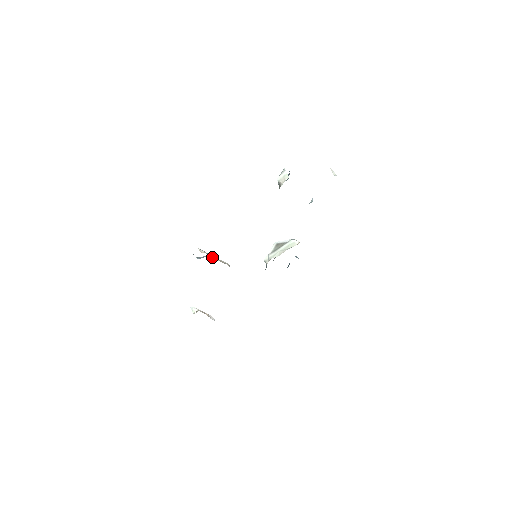
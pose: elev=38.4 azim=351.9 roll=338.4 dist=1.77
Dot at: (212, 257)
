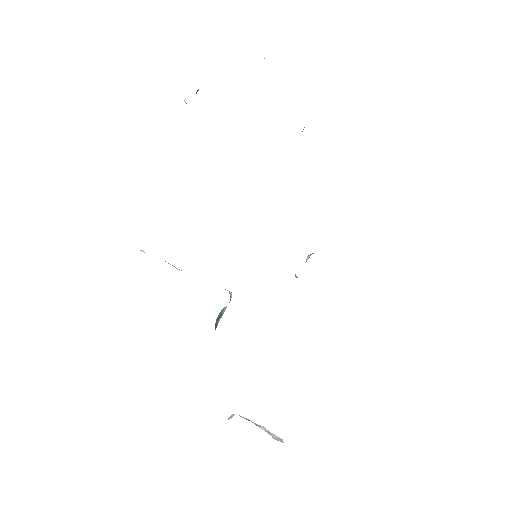
Dot at: (179, 269)
